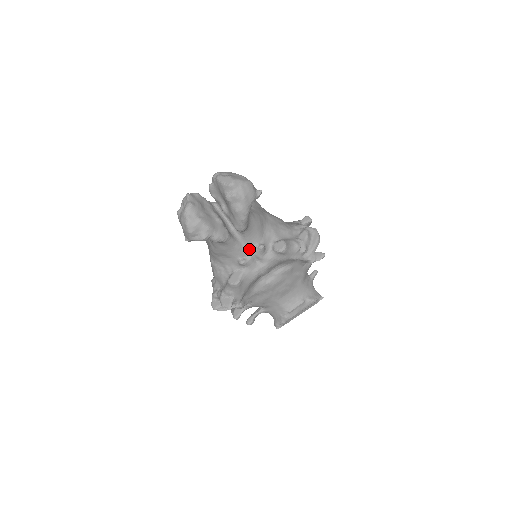
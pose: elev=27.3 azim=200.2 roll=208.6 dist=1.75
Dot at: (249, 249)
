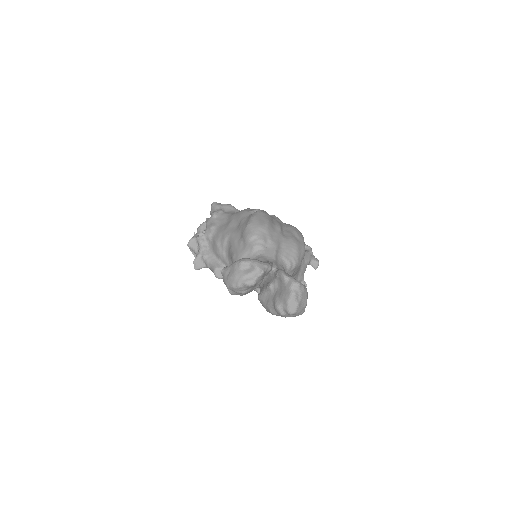
Dot at: occluded
